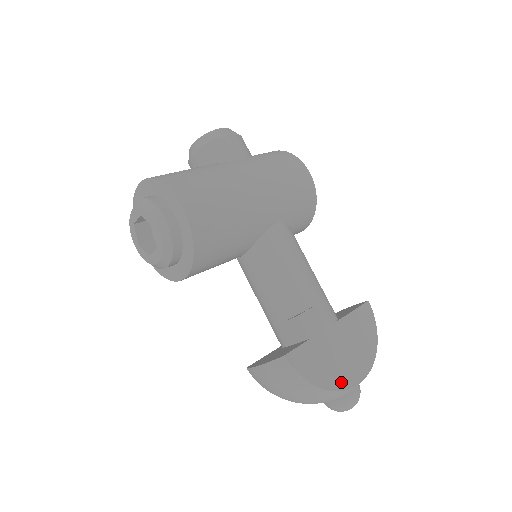
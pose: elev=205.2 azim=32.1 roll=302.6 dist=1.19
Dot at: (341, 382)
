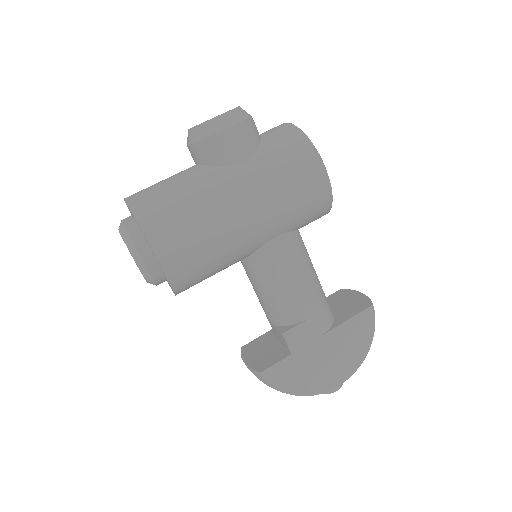
Dot at: (318, 387)
